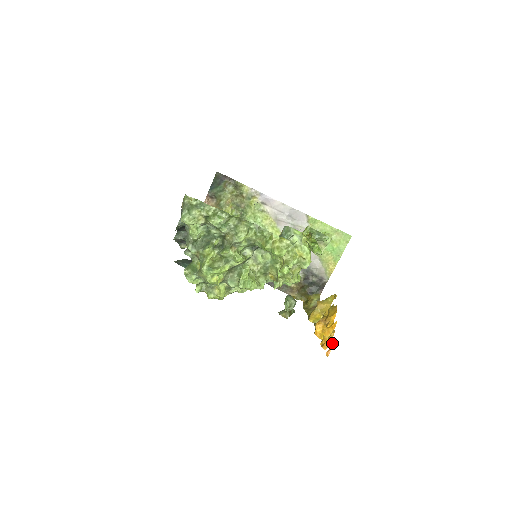
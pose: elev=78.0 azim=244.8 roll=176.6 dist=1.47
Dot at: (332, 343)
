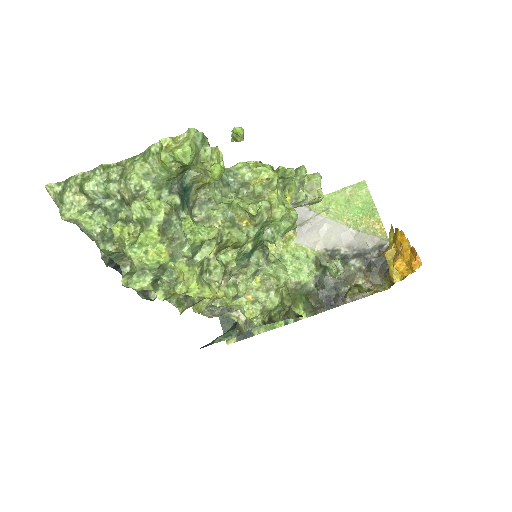
Dot at: (412, 248)
